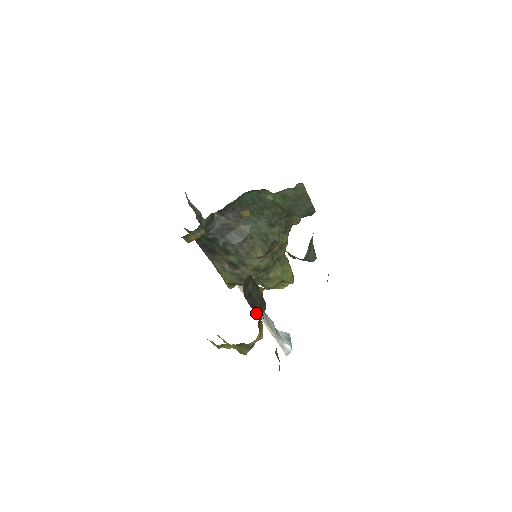
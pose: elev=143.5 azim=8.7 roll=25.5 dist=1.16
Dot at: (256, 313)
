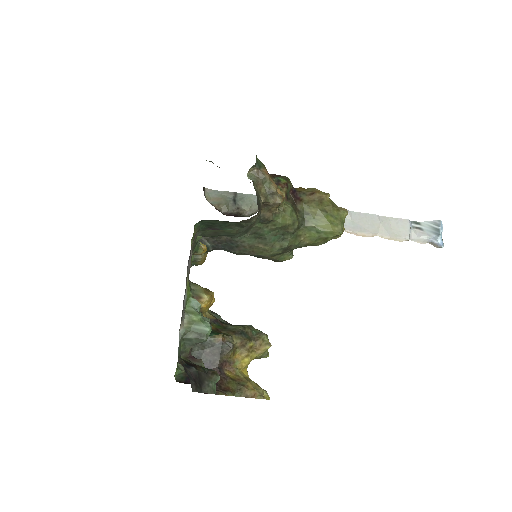
Dot at: occluded
